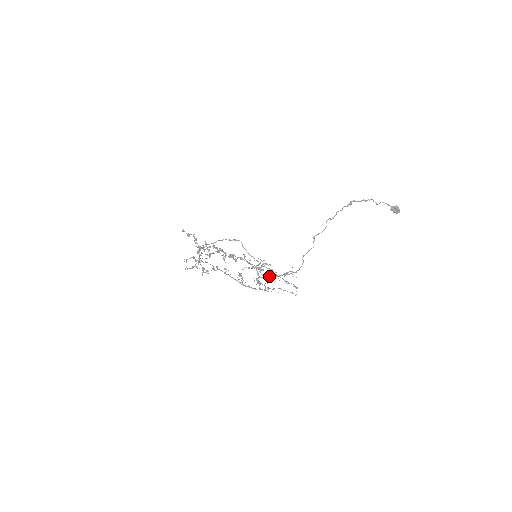
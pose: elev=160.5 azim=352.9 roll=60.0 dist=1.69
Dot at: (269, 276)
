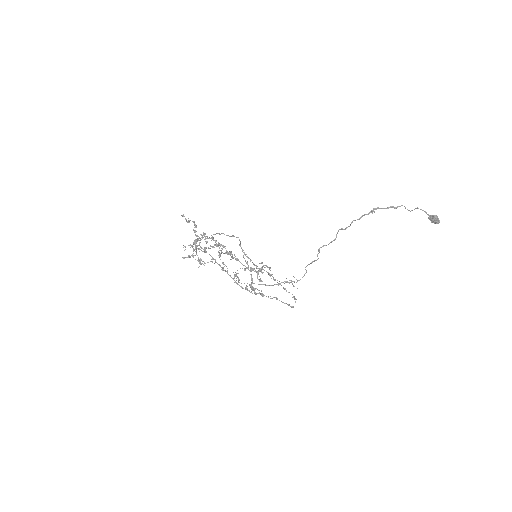
Dot at: (264, 284)
